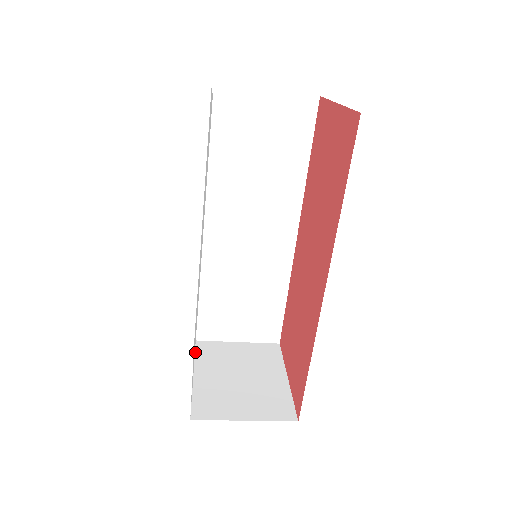
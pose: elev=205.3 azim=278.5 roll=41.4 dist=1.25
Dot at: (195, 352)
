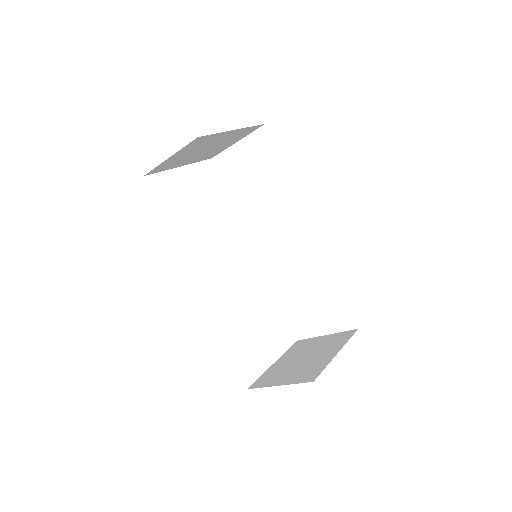
Dot at: (290, 348)
